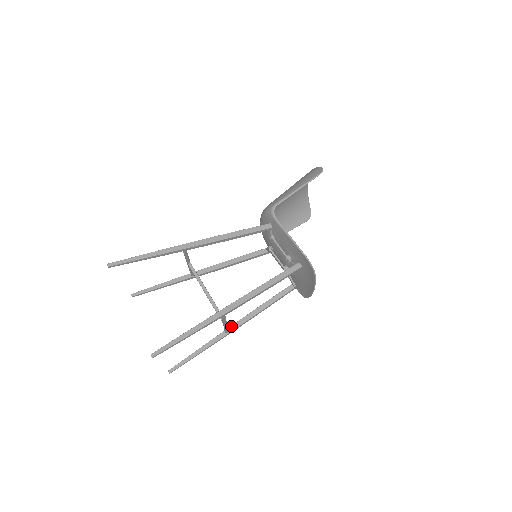
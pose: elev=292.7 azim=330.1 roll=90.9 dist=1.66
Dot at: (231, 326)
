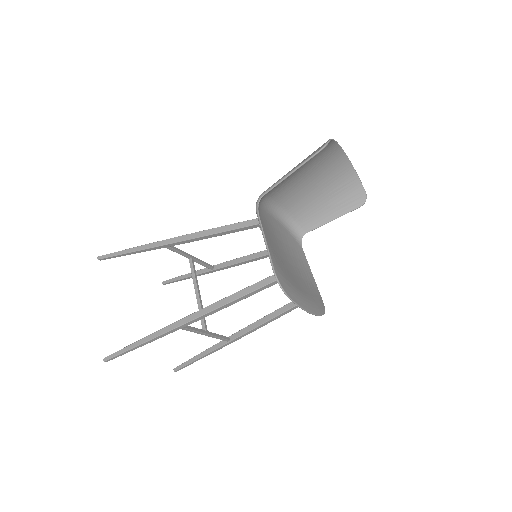
Dot at: (233, 334)
